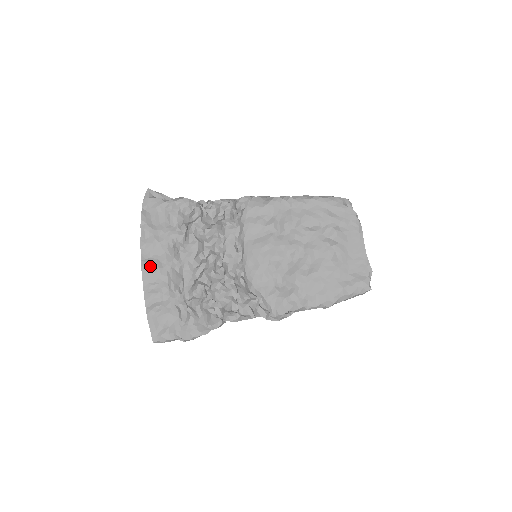
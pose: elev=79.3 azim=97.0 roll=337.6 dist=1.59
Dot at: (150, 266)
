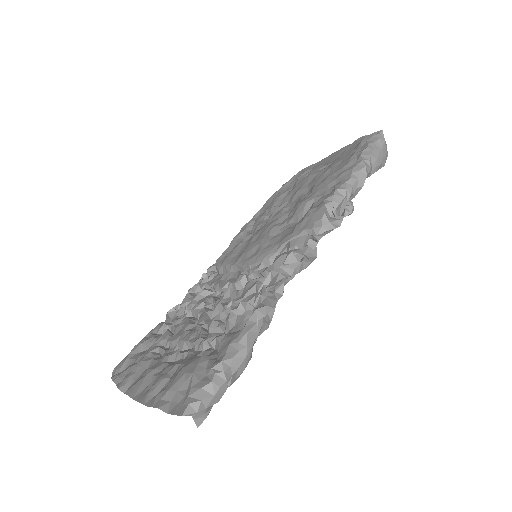
Dot at: (137, 381)
